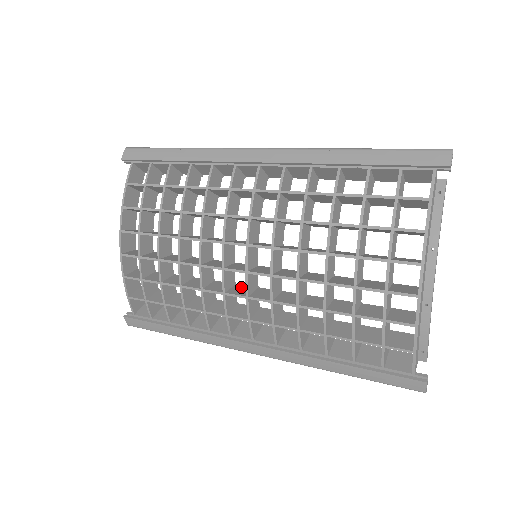
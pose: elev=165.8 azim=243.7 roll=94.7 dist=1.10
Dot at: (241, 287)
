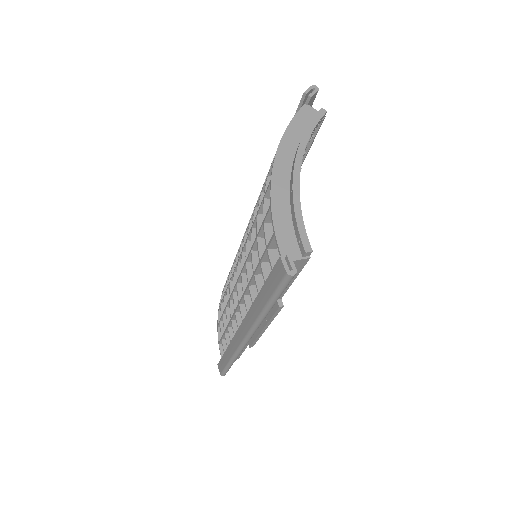
Dot at: occluded
